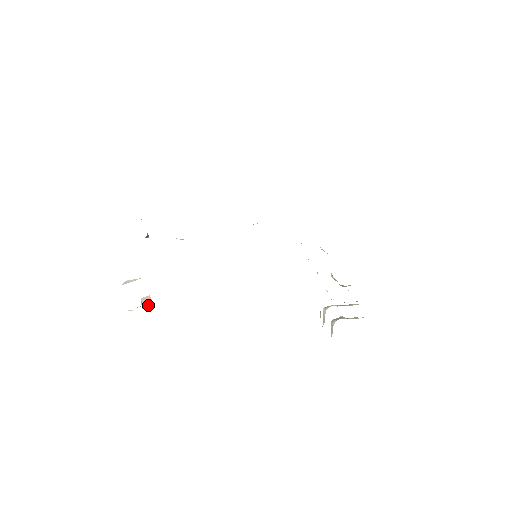
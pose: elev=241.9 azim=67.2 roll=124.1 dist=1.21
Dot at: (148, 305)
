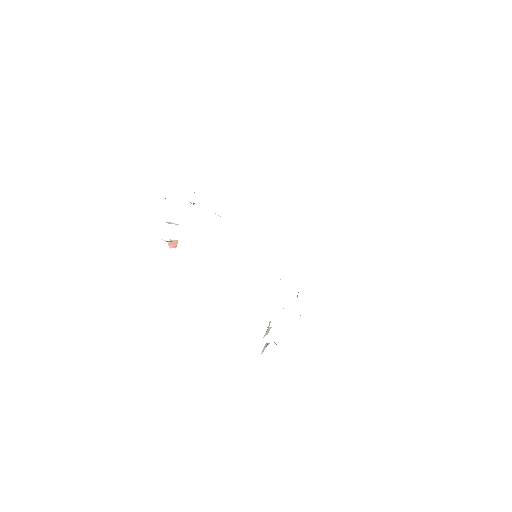
Dot at: (174, 246)
